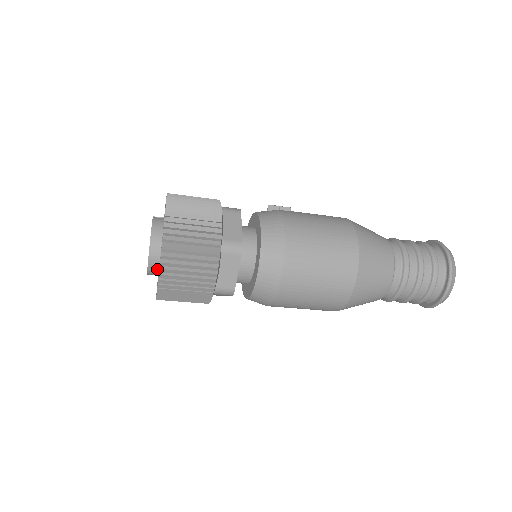
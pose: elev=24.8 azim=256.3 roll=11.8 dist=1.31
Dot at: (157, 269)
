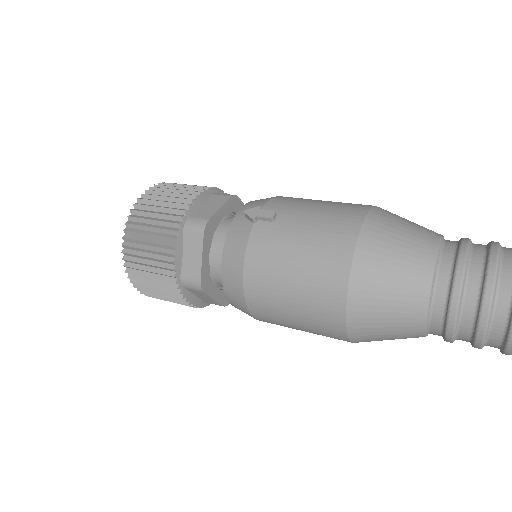
Dot at: occluded
